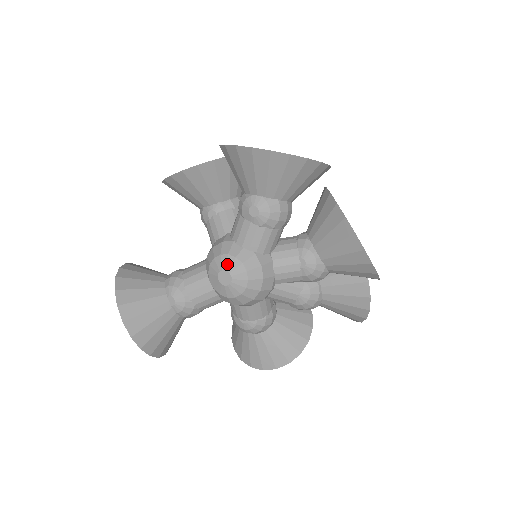
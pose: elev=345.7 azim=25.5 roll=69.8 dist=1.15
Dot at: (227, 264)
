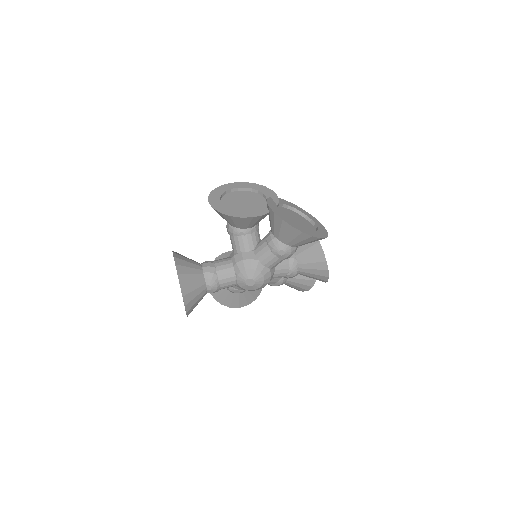
Dot at: (254, 276)
